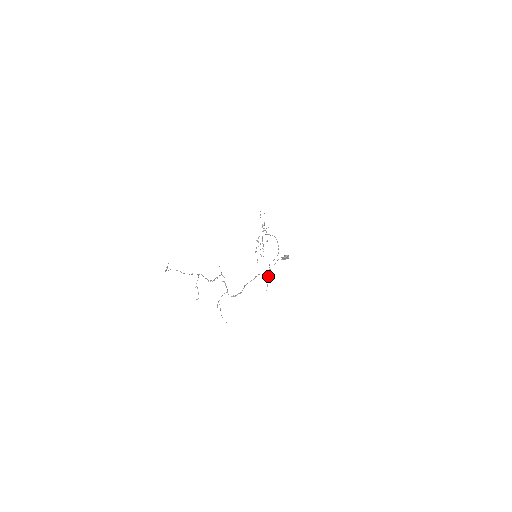
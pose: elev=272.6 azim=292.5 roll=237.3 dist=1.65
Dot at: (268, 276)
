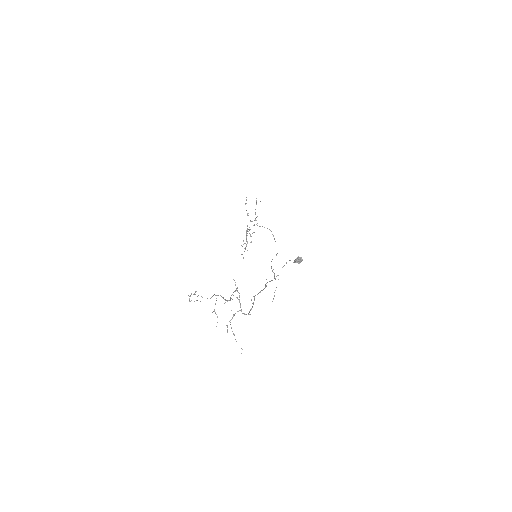
Dot at: occluded
